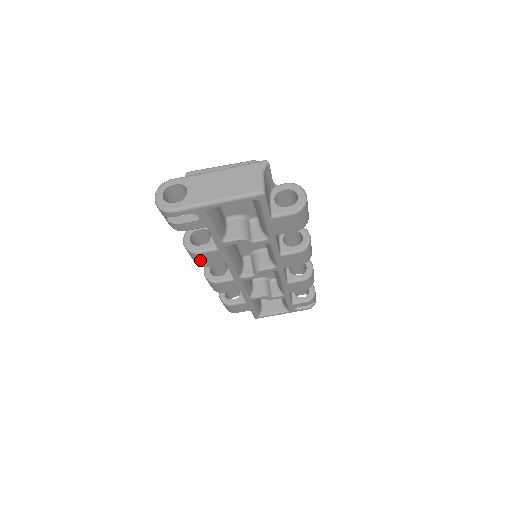
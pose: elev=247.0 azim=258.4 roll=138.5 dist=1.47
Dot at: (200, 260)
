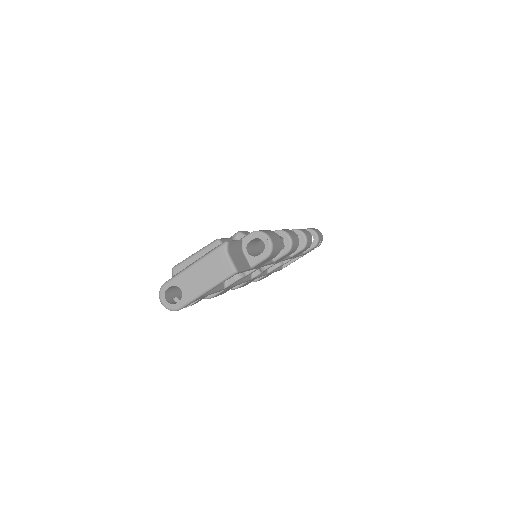
Dot at: (216, 296)
